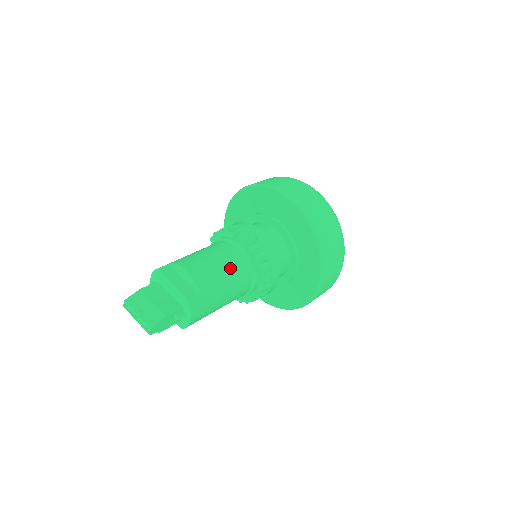
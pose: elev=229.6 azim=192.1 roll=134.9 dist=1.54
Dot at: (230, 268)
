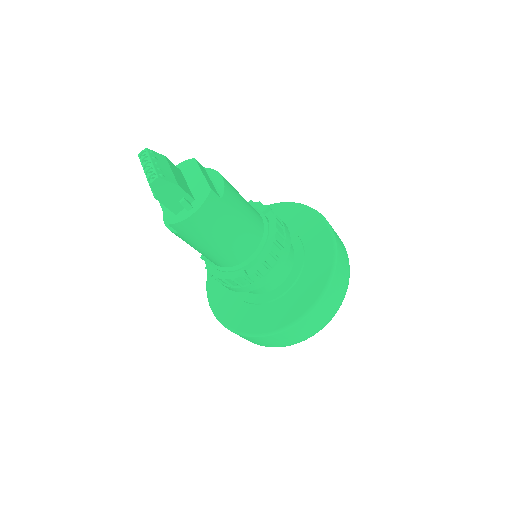
Dot at: (251, 219)
